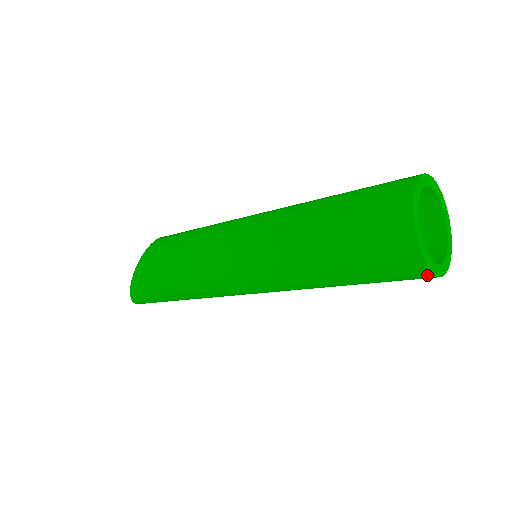
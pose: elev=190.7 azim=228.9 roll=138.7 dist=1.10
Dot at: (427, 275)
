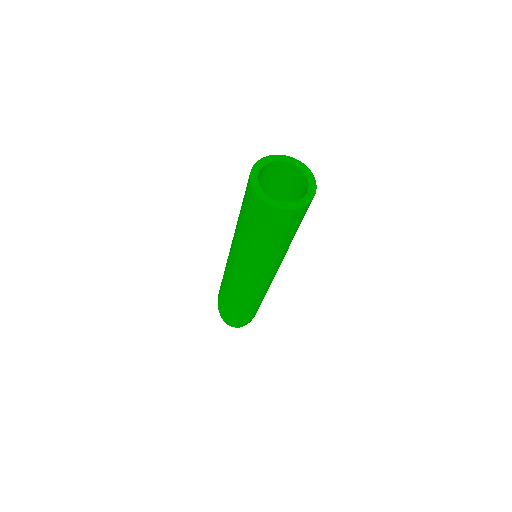
Dot at: (258, 200)
